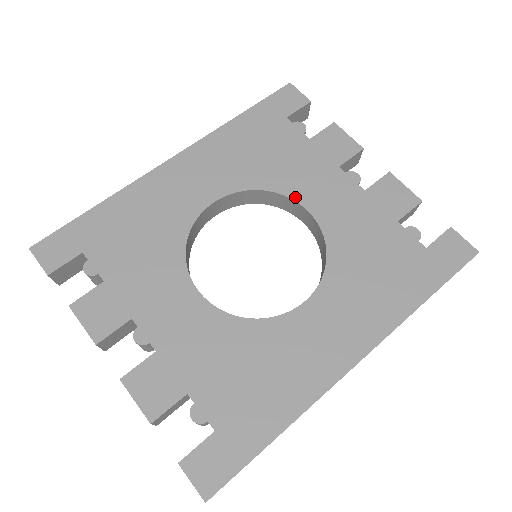
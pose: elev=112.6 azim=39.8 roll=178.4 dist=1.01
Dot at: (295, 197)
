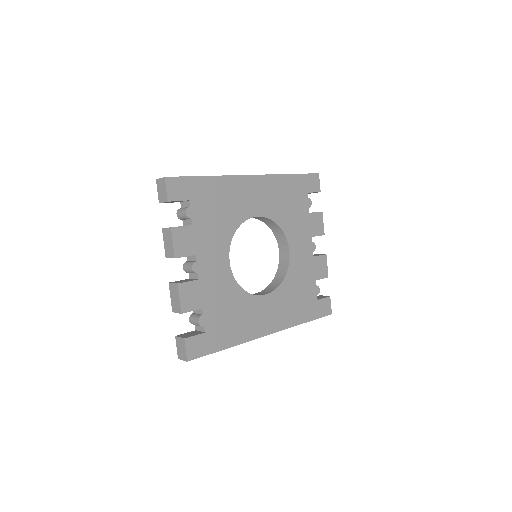
Dot at: (289, 240)
